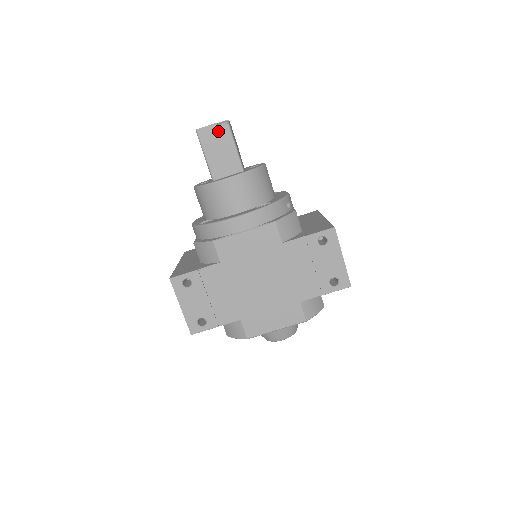
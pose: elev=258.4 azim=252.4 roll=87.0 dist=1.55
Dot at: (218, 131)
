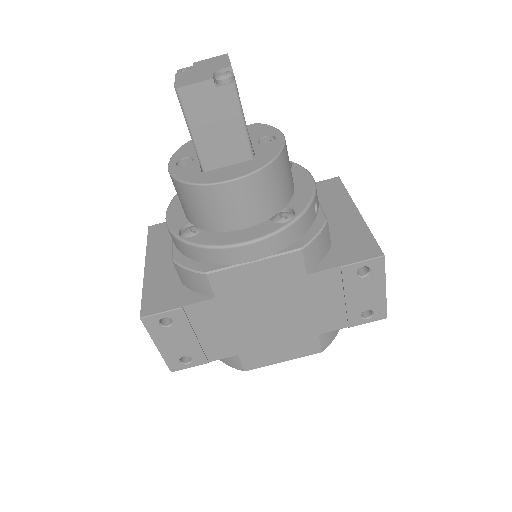
Dot at: (215, 93)
